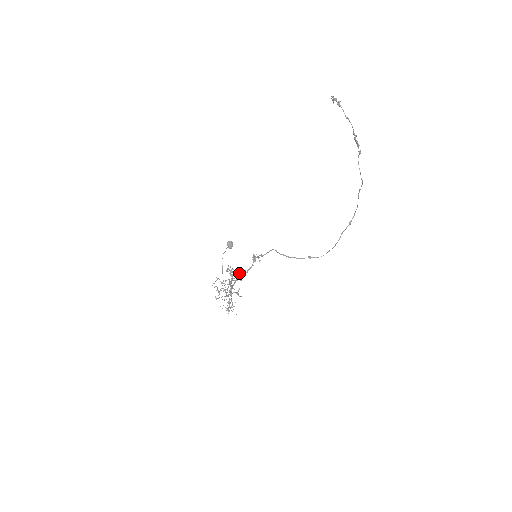
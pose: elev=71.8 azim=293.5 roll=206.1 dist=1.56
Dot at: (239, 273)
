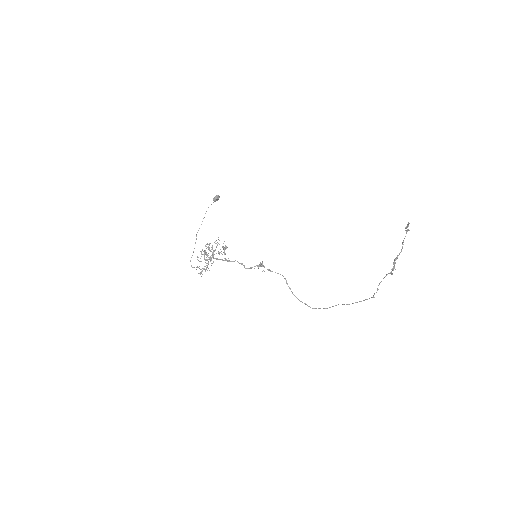
Dot at: occluded
